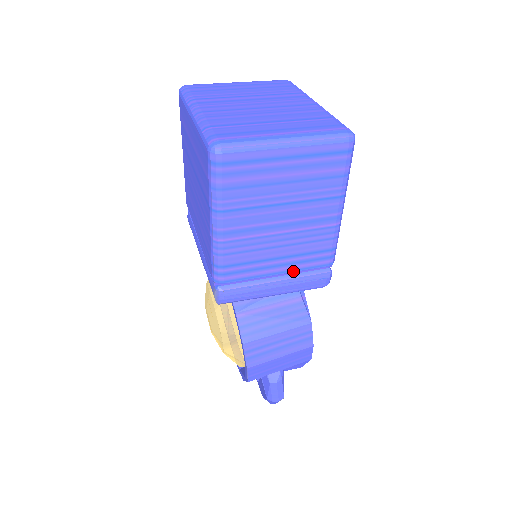
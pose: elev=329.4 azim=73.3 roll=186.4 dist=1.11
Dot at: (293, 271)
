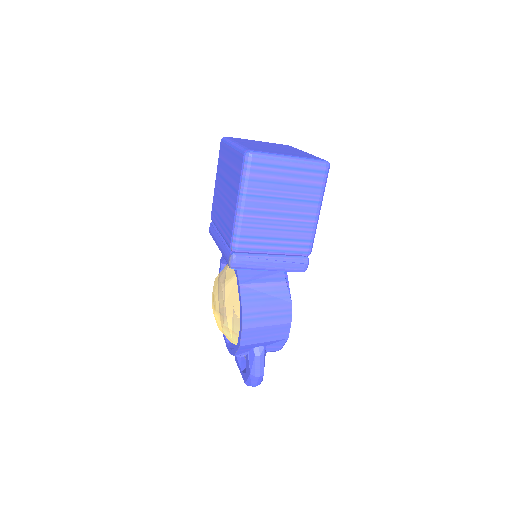
Dot at: (284, 252)
